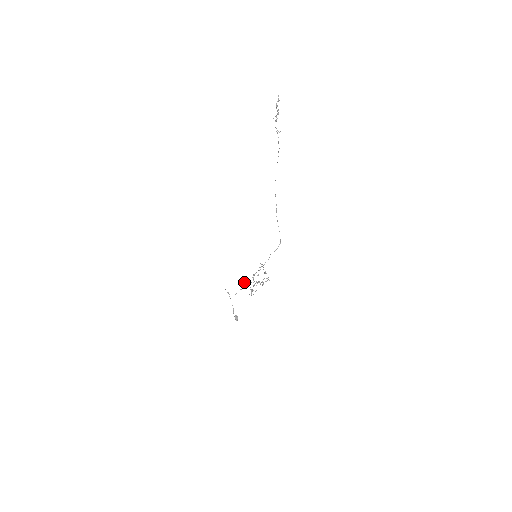
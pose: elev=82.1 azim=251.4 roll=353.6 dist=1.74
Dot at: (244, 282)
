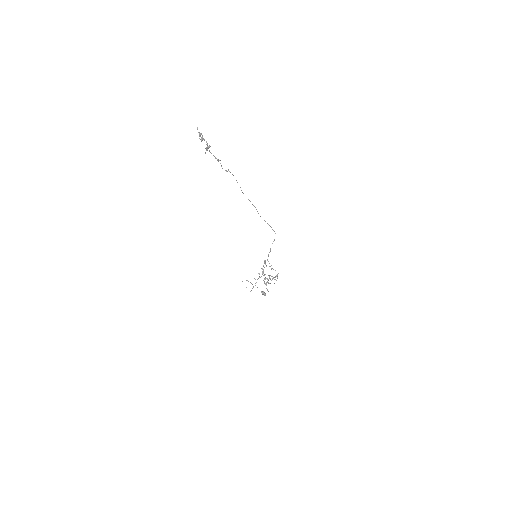
Dot at: (255, 279)
